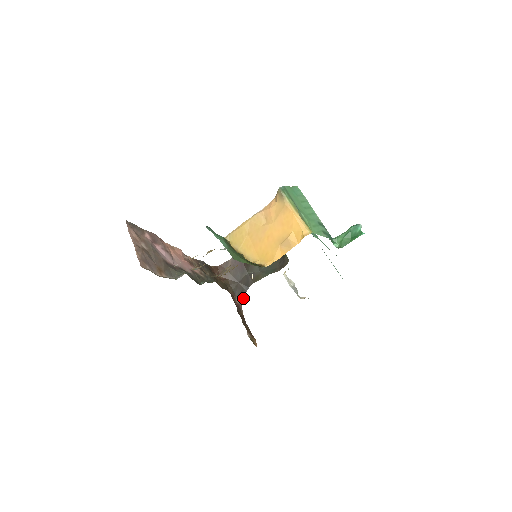
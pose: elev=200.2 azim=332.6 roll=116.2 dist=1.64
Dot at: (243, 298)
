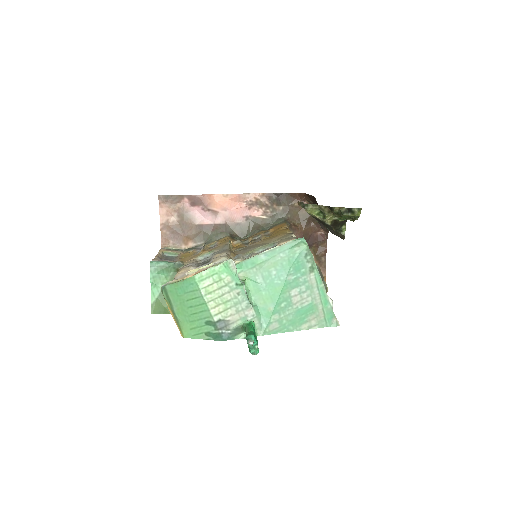
Dot at: (328, 231)
